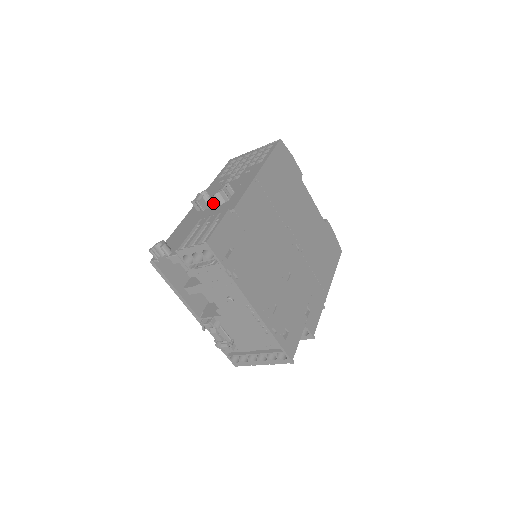
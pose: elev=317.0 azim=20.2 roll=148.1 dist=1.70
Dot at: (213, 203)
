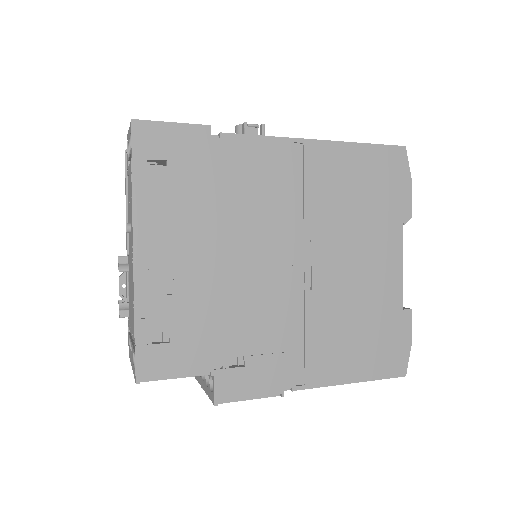
Dot at: occluded
